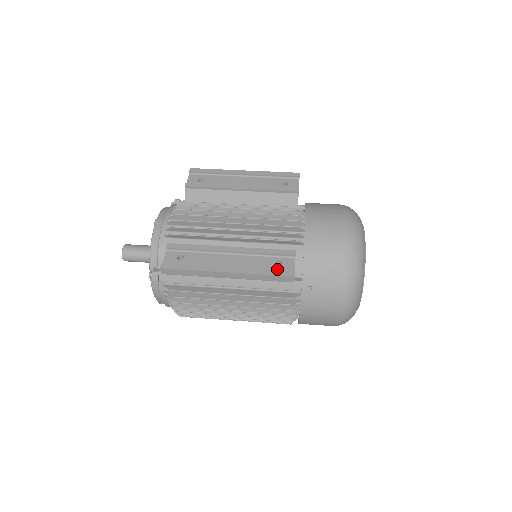
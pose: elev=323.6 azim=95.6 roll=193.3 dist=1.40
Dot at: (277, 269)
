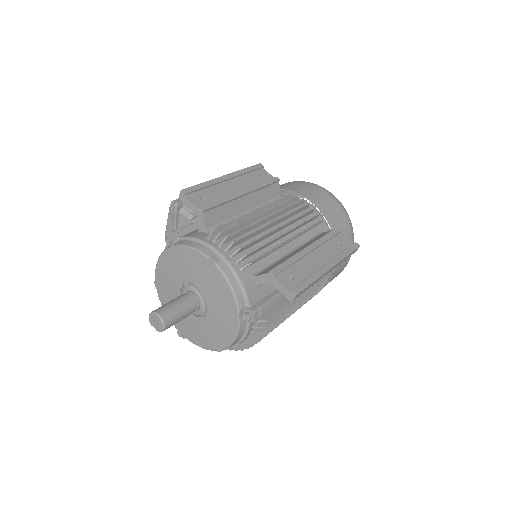
Dot at: (345, 247)
